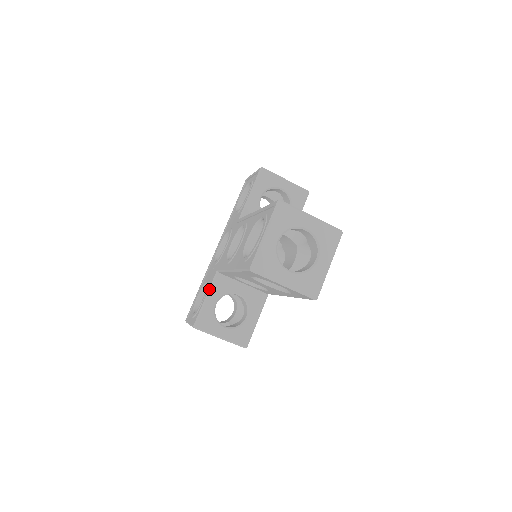
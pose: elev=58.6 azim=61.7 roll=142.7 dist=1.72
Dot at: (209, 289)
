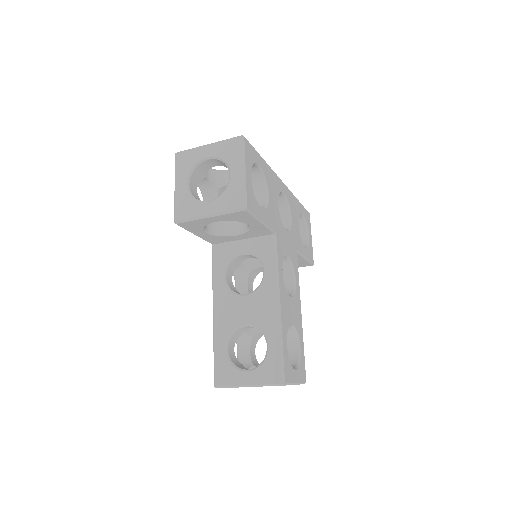
Dot at: occluded
